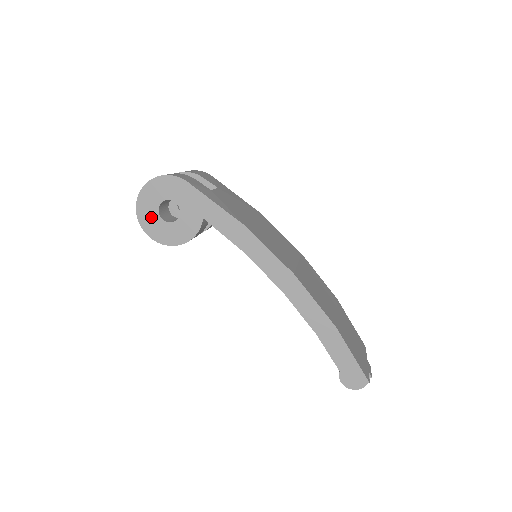
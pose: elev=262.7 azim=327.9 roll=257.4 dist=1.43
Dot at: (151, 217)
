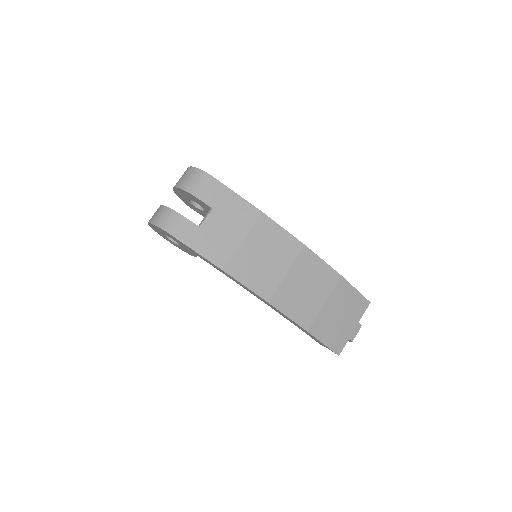
Dot at: (164, 236)
